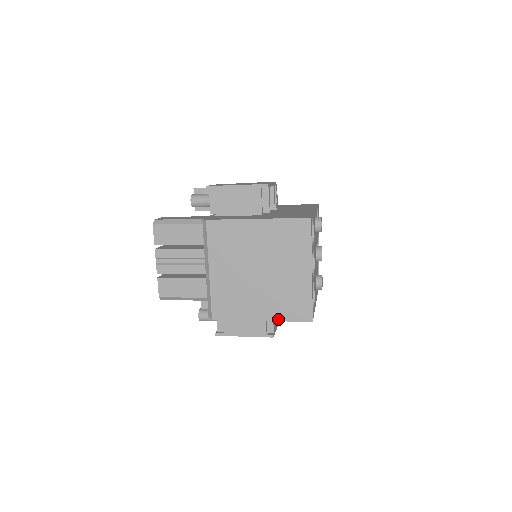
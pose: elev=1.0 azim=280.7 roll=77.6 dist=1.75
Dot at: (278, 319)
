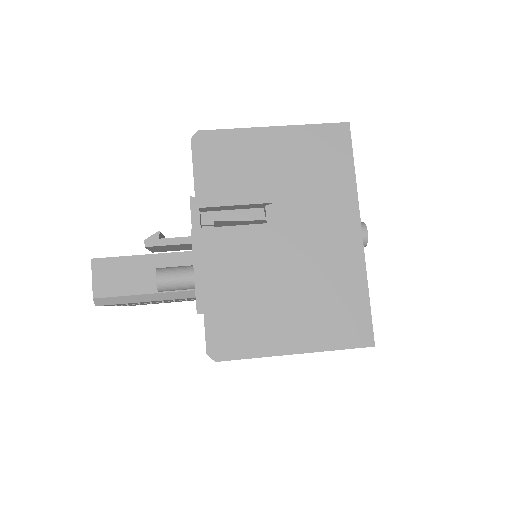
Dot at: occluded
